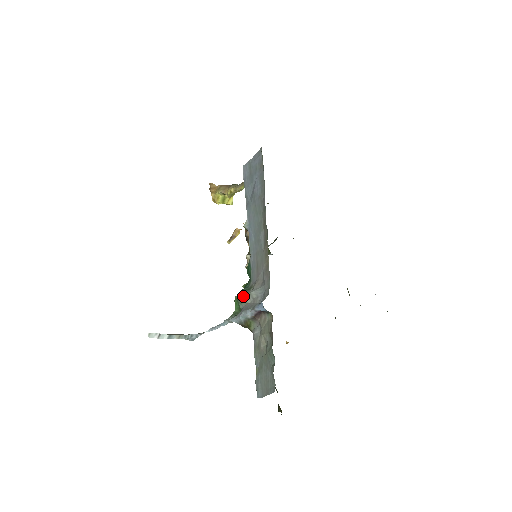
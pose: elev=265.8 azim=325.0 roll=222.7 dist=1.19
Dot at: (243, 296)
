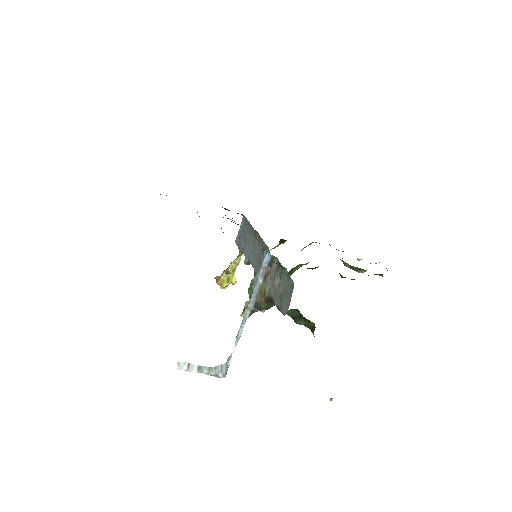
Dot at: (253, 279)
